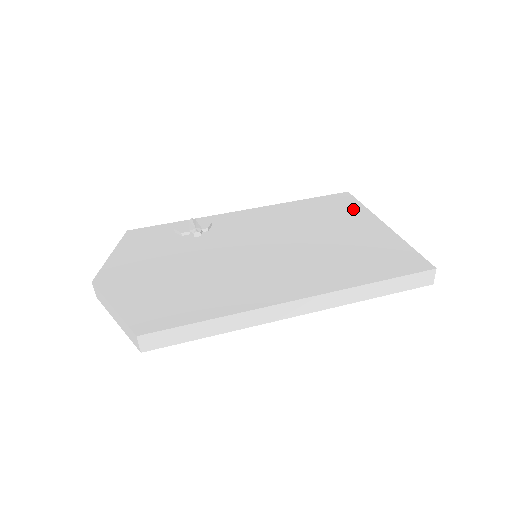
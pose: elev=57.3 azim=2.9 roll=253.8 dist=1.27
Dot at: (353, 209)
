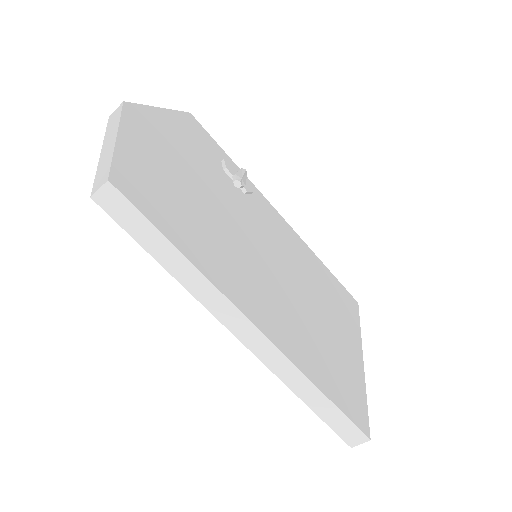
Dot at: (352, 319)
